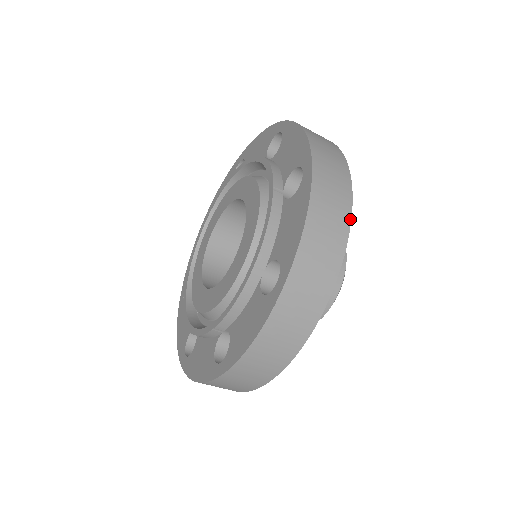
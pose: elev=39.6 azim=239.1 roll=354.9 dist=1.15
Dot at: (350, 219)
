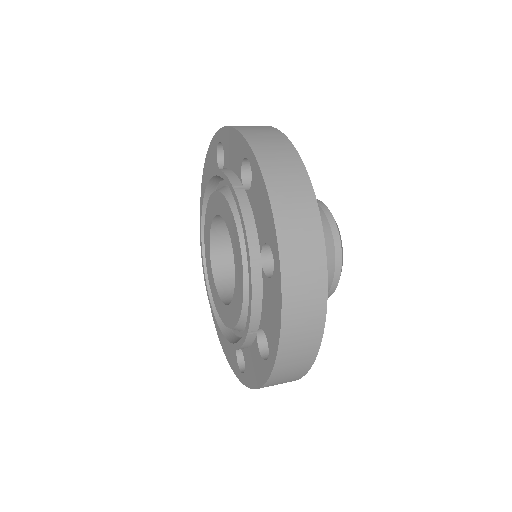
Dot at: (326, 300)
